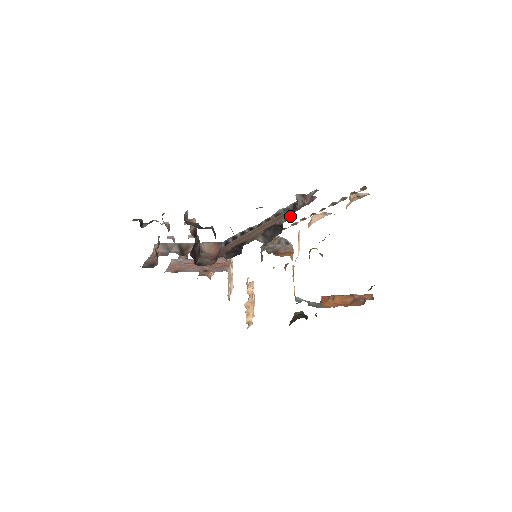
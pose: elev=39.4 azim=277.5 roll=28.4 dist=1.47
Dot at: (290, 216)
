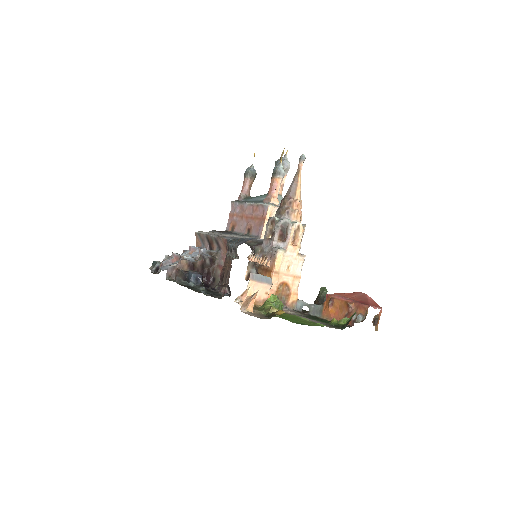
Dot at: occluded
